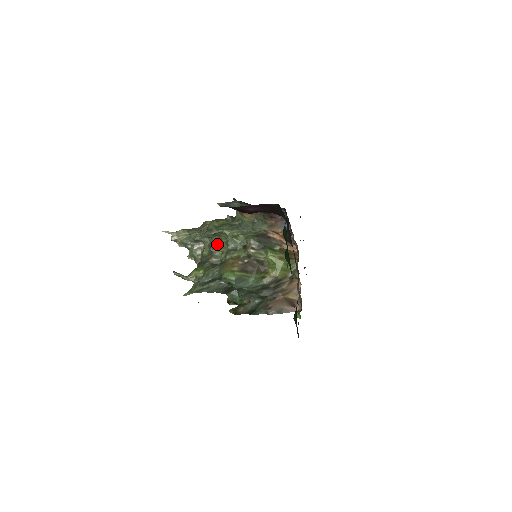
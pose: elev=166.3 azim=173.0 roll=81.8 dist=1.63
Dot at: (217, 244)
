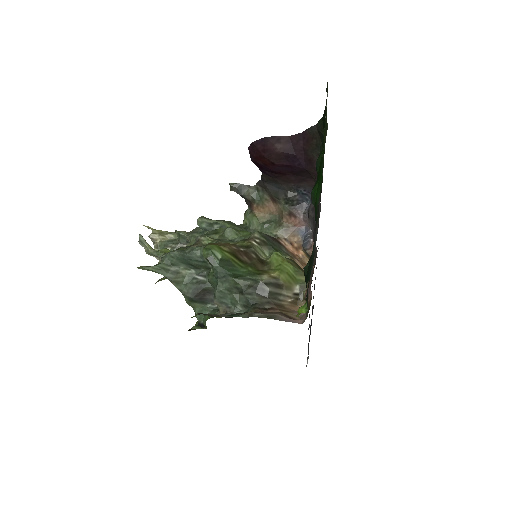
Dot at: (209, 235)
